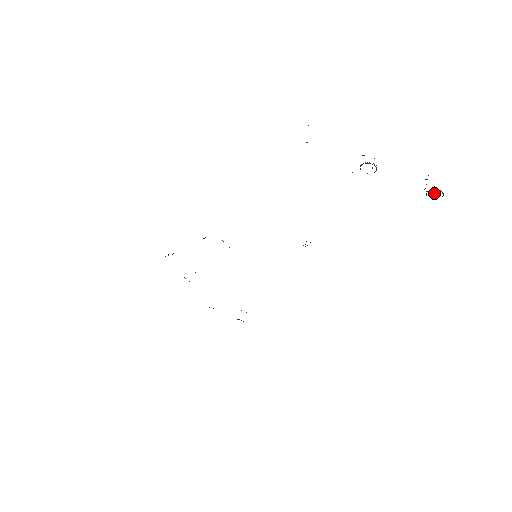
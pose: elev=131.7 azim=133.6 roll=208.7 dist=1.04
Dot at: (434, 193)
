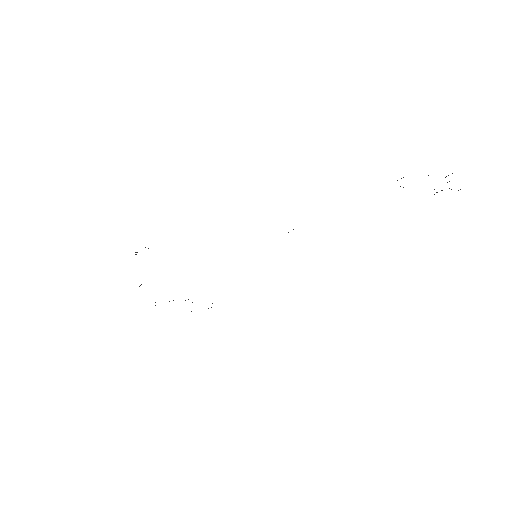
Dot at: (451, 189)
